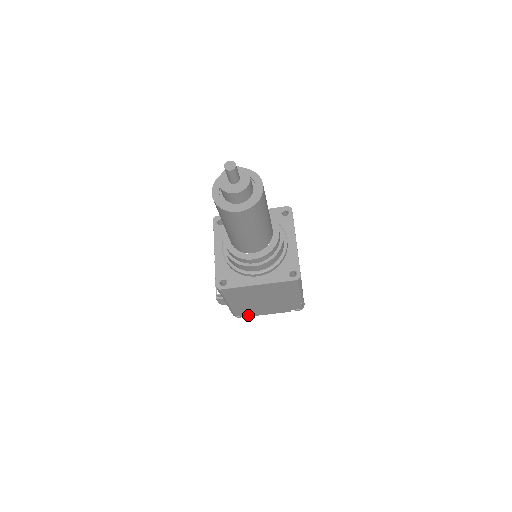
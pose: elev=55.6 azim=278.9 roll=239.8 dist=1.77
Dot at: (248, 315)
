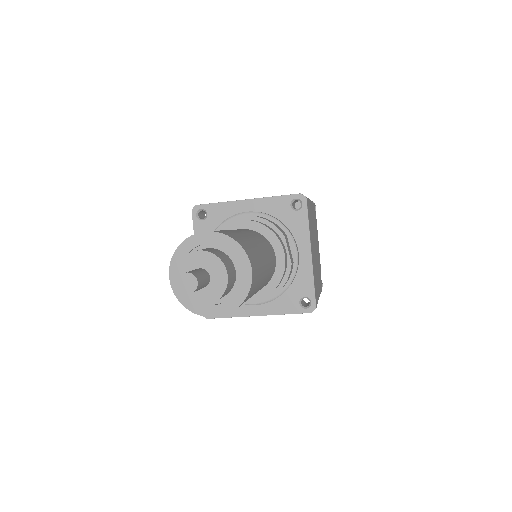
Dot at: occluded
